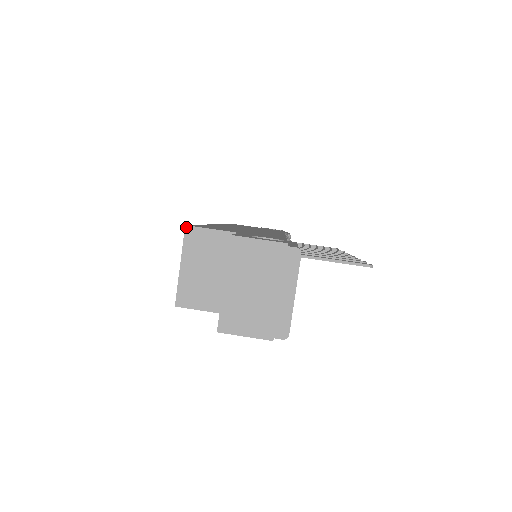
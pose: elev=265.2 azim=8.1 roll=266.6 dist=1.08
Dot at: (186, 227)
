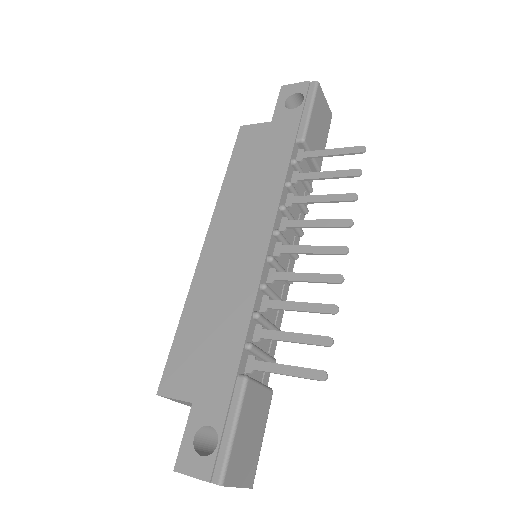
Dot at: (158, 395)
